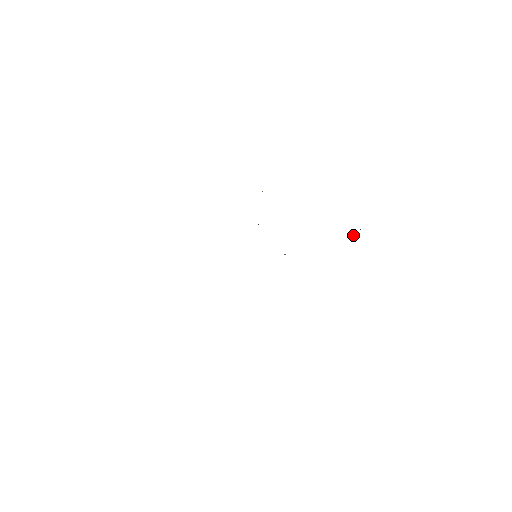
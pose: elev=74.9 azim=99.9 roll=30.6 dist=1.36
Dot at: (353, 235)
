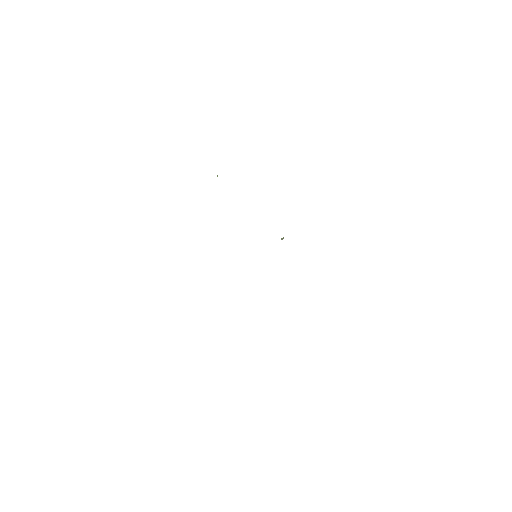
Dot at: occluded
